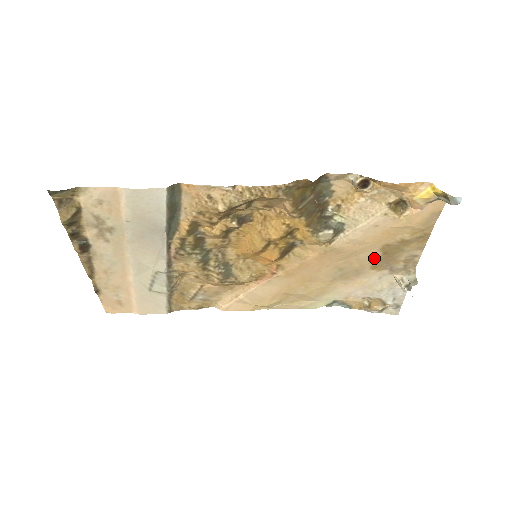
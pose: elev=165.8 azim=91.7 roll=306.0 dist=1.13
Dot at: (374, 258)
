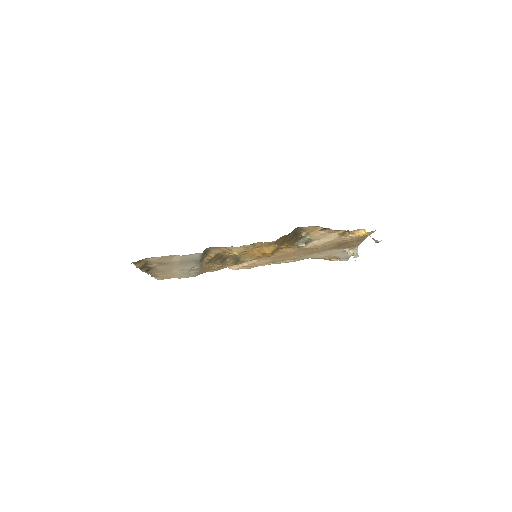
Dot at: (331, 247)
